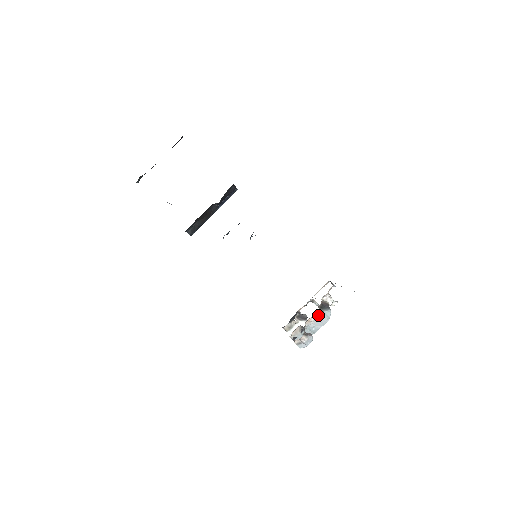
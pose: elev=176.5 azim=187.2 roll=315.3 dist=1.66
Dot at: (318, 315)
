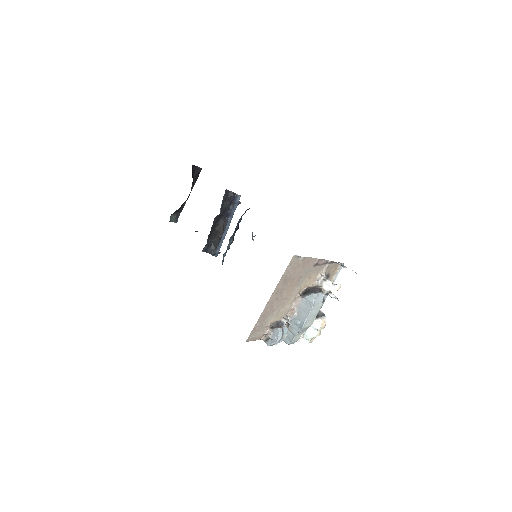
Dot at: (299, 303)
